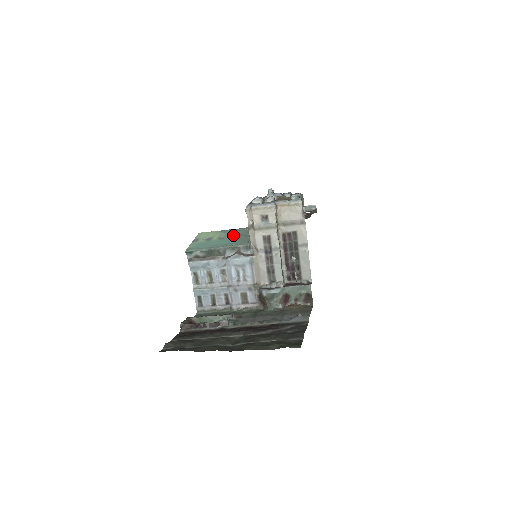
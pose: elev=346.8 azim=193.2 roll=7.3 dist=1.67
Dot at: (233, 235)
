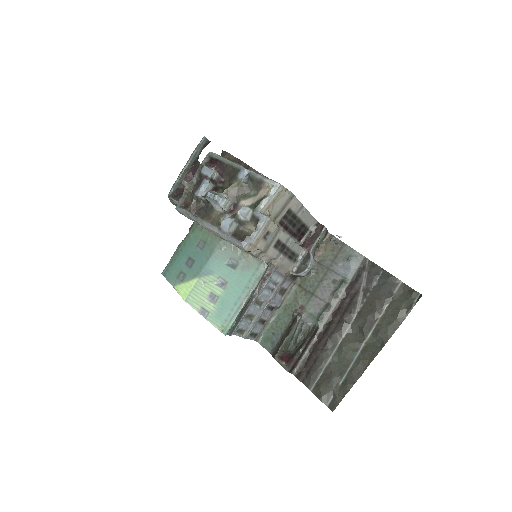
Dot at: (227, 269)
